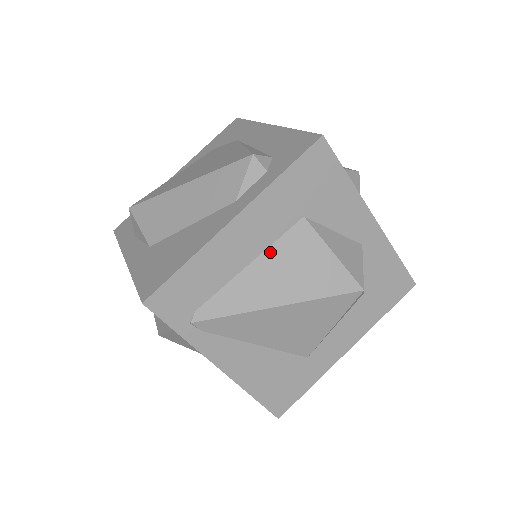
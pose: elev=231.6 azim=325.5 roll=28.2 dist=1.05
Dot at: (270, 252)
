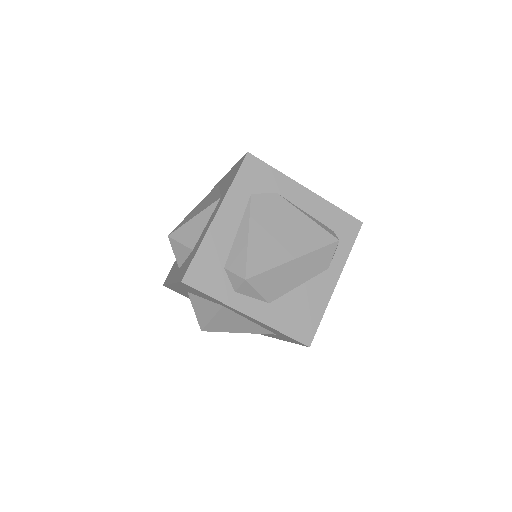
Dot at: occluded
